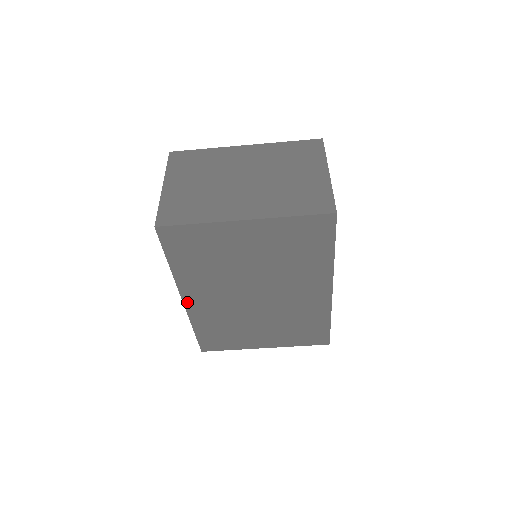
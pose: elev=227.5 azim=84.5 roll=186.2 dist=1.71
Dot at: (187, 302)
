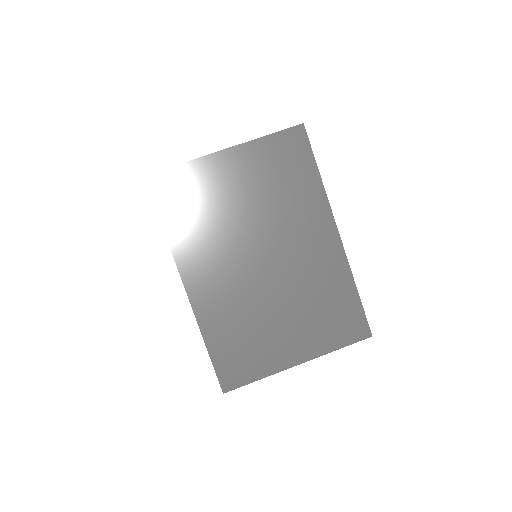
Dot at: (190, 290)
